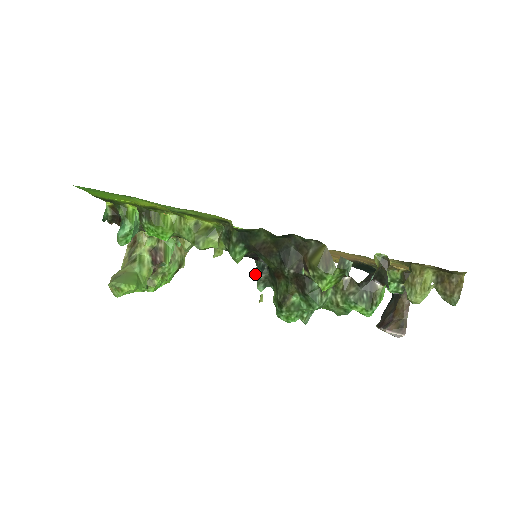
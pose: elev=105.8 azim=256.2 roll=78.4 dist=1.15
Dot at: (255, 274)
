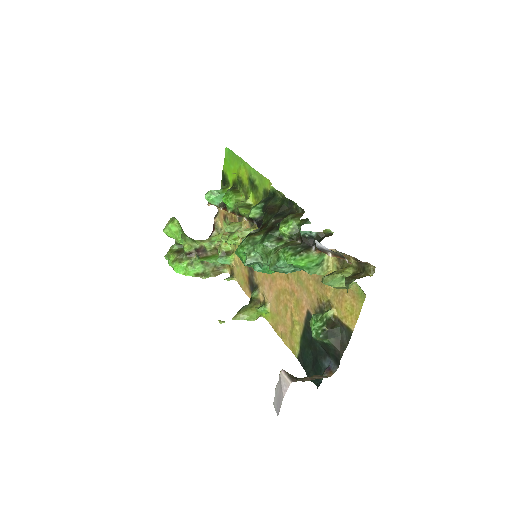
Dot at: occluded
